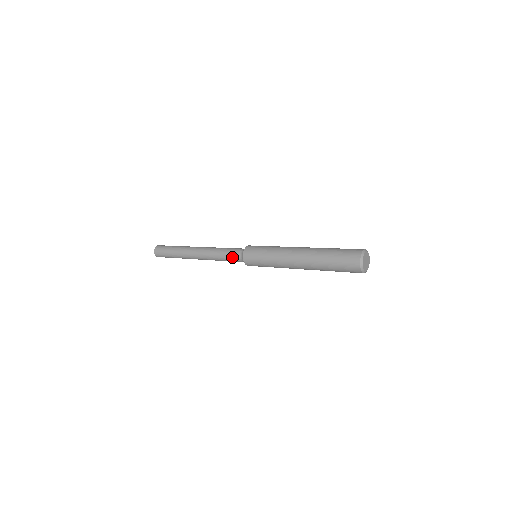
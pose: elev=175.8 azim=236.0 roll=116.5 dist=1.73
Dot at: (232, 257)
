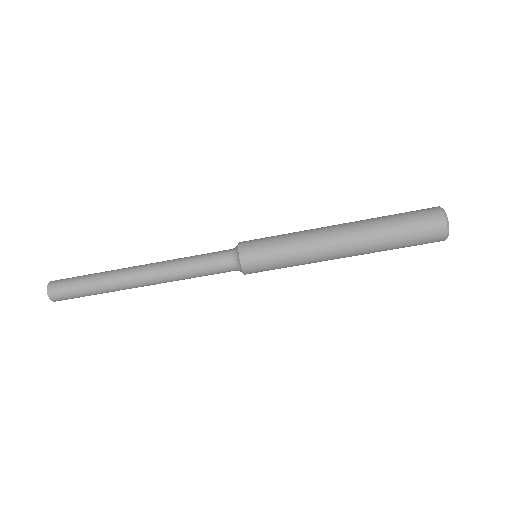
Dot at: (215, 261)
